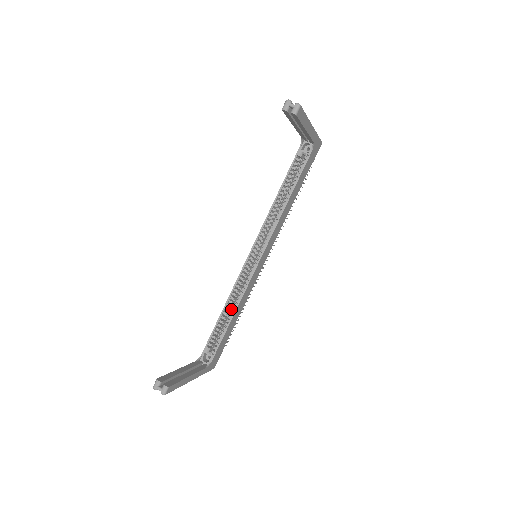
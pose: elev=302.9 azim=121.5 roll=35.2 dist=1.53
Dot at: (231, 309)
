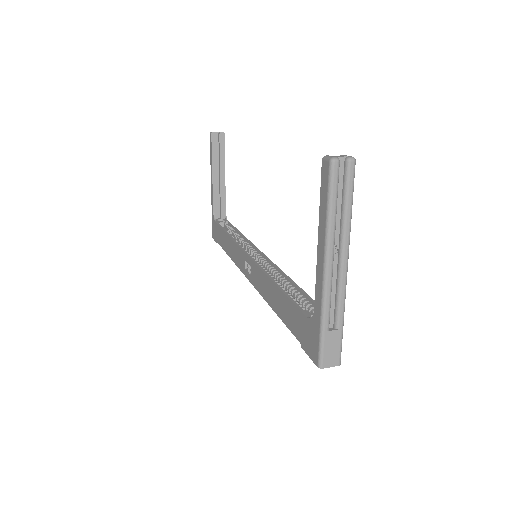
Dot at: occluded
